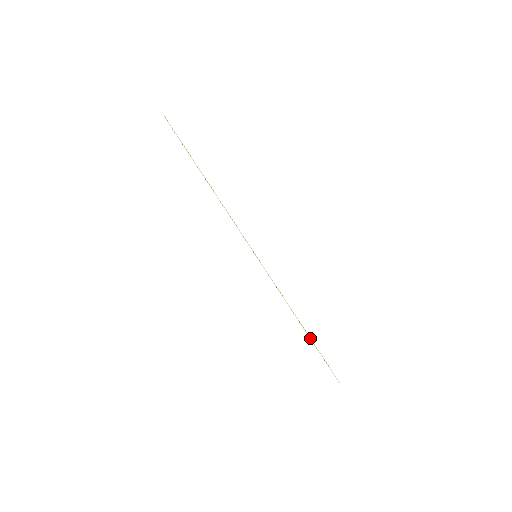
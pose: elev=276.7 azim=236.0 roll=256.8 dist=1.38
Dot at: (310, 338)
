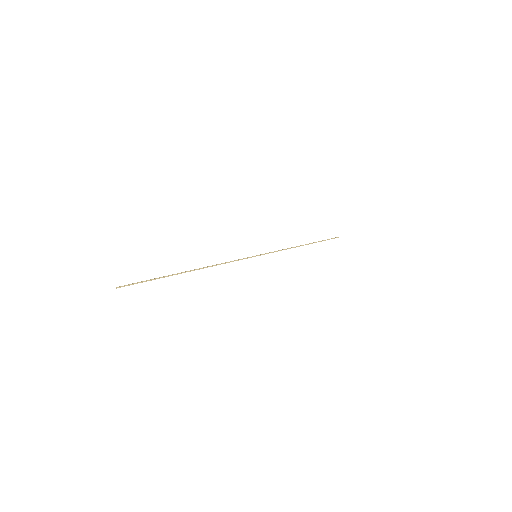
Dot at: occluded
